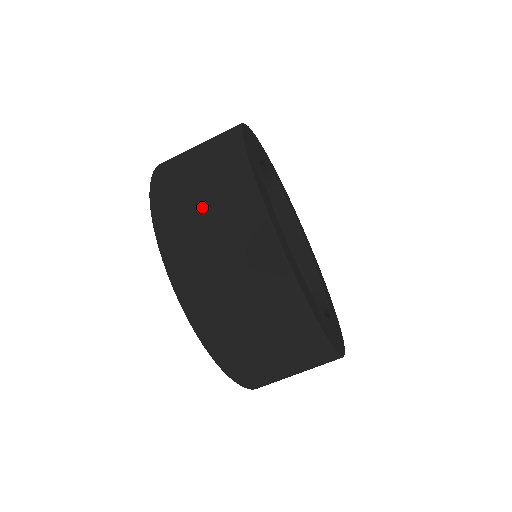
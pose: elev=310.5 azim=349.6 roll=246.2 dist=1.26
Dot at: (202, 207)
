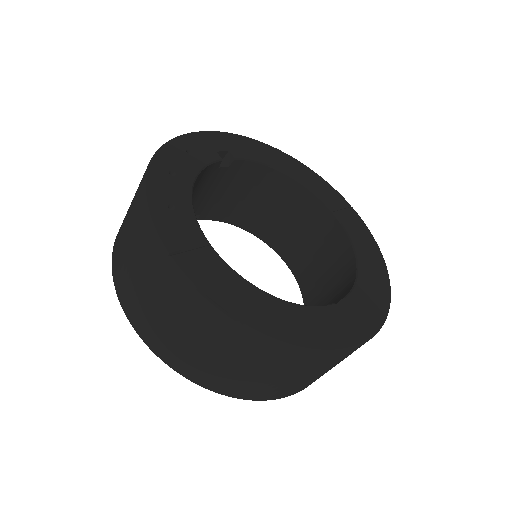
Dot at: (175, 327)
